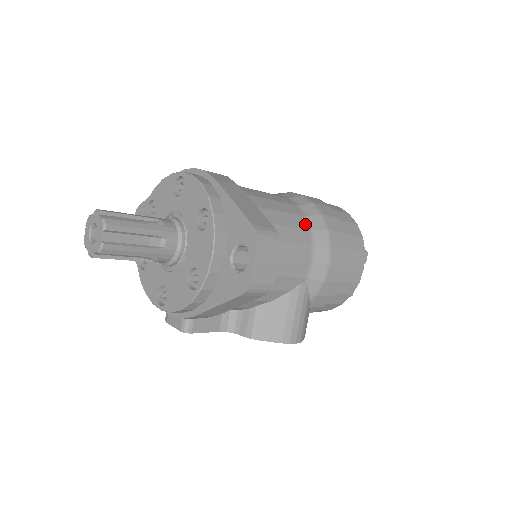
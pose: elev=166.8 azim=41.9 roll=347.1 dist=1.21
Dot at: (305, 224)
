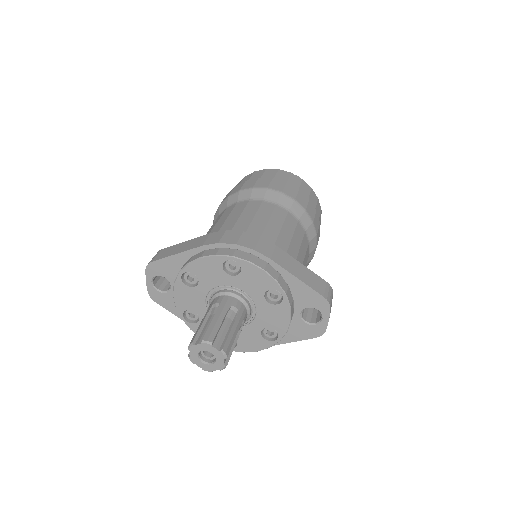
Dot at: (302, 229)
